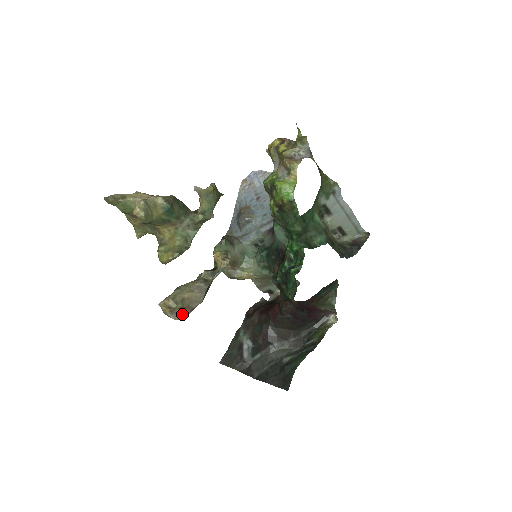
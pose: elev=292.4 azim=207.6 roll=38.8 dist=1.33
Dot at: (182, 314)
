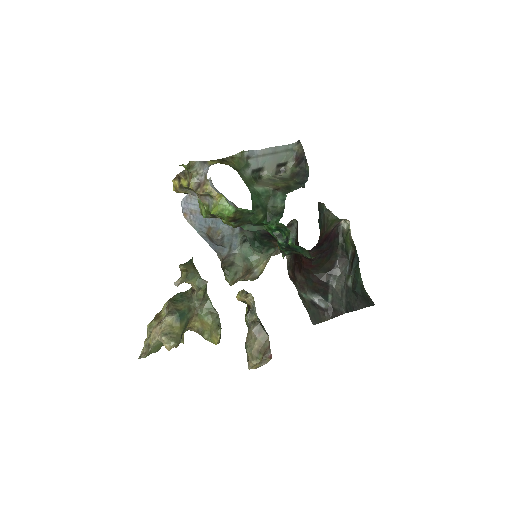
Dot at: (267, 356)
